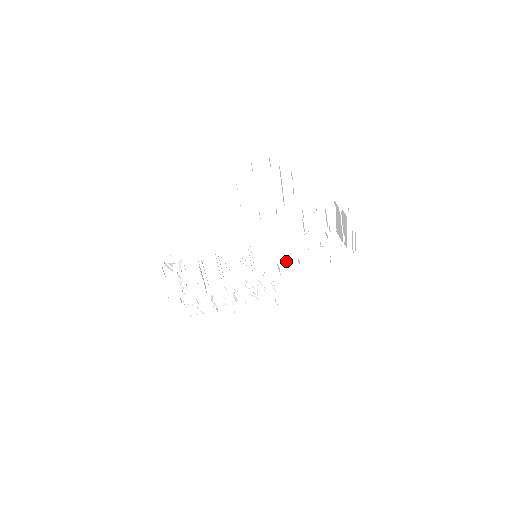
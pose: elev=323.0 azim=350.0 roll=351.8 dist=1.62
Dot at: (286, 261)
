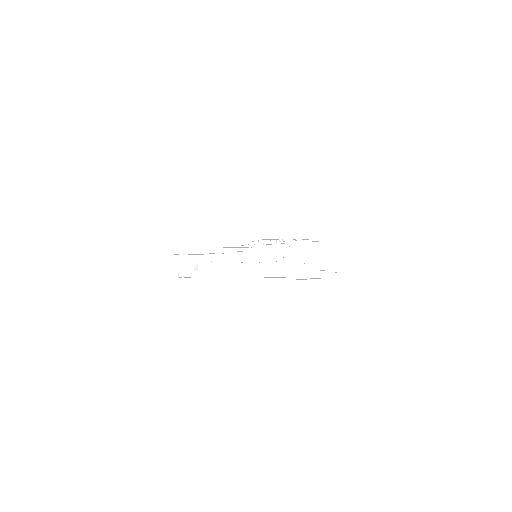
Dot at: (274, 277)
